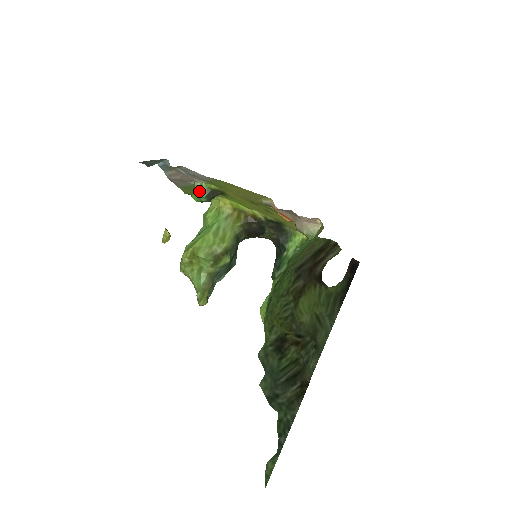
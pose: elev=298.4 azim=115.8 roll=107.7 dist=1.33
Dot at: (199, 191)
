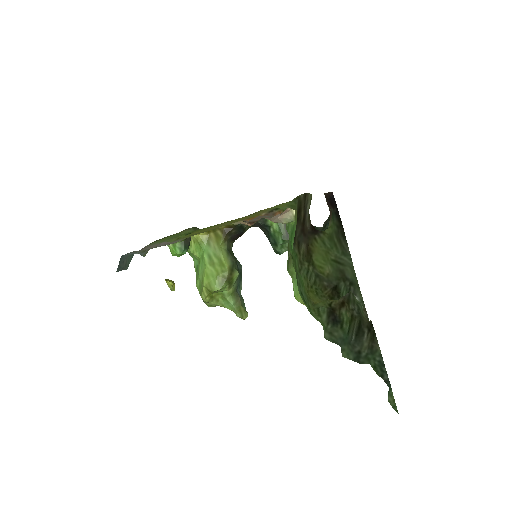
Dot at: (176, 250)
